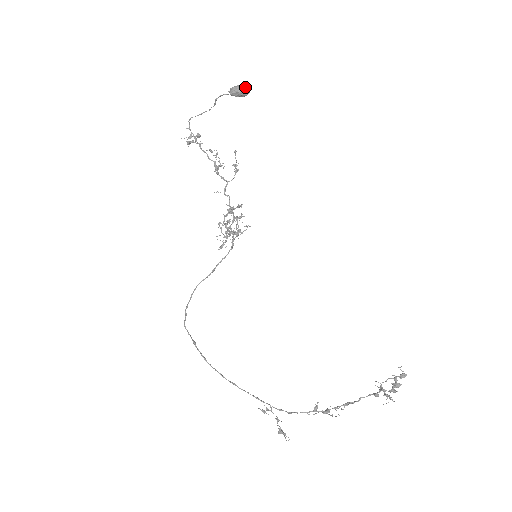
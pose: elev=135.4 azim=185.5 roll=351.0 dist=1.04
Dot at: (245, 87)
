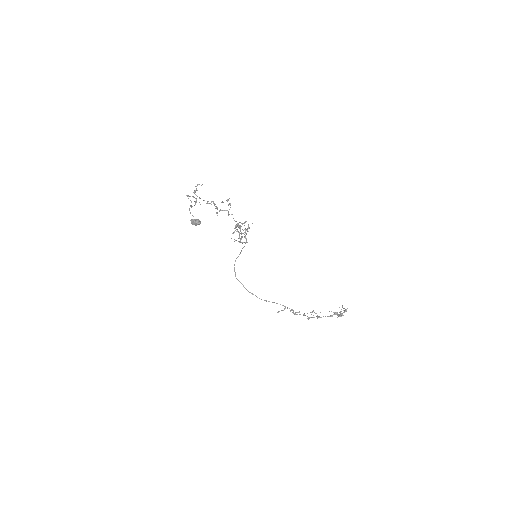
Dot at: (197, 224)
